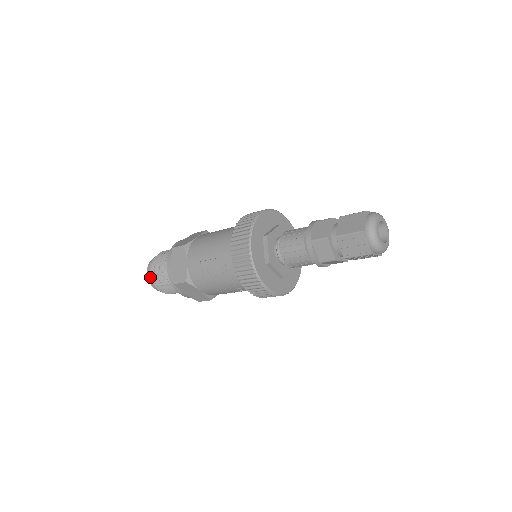
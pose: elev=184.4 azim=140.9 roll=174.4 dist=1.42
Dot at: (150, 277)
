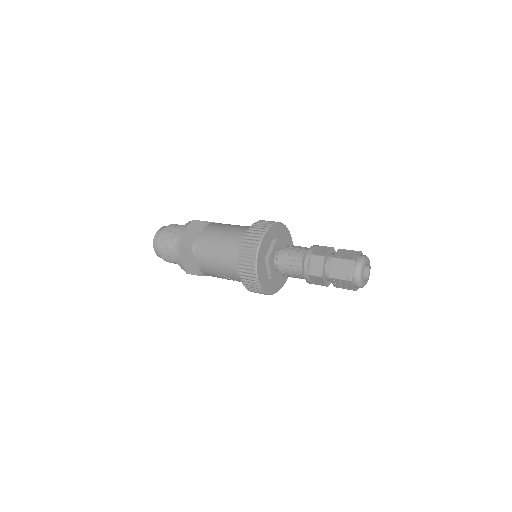
Dot at: (158, 253)
